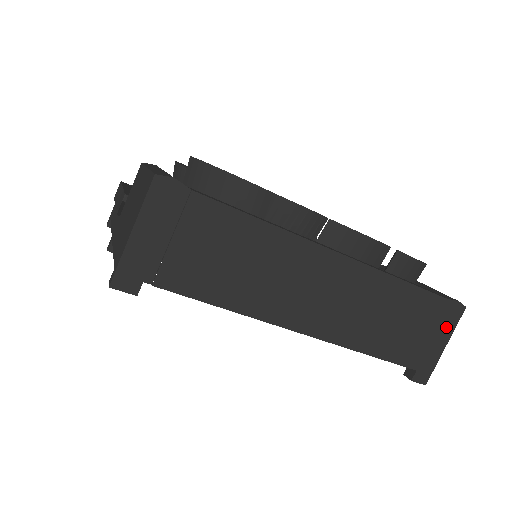
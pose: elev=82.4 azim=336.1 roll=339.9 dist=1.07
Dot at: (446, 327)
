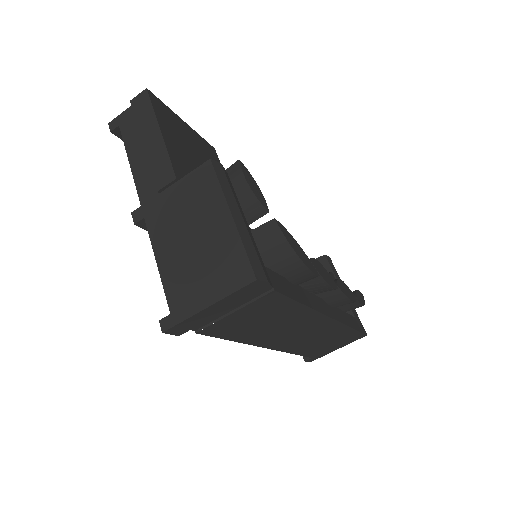
Dot at: (348, 342)
